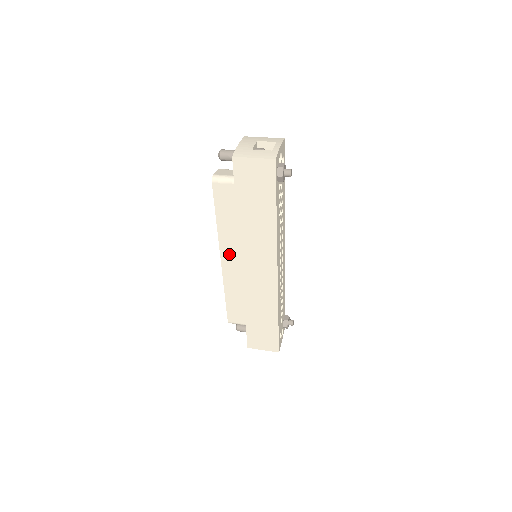
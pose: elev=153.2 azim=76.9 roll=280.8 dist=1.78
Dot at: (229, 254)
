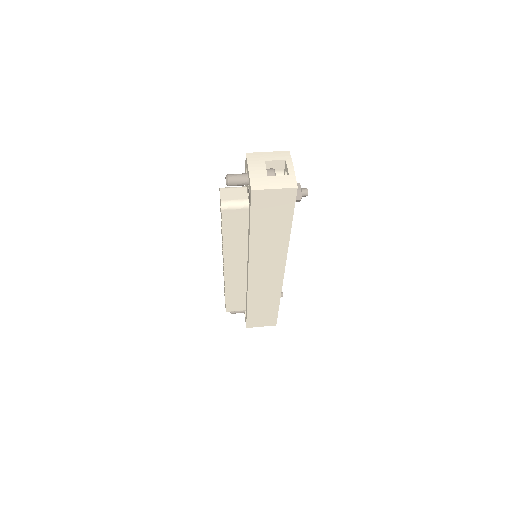
Dot at: (233, 263)
